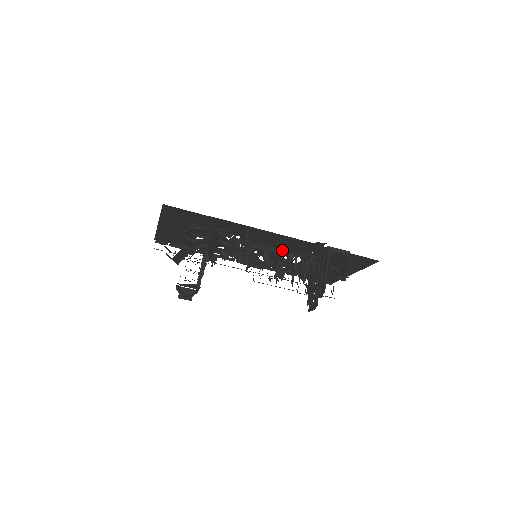
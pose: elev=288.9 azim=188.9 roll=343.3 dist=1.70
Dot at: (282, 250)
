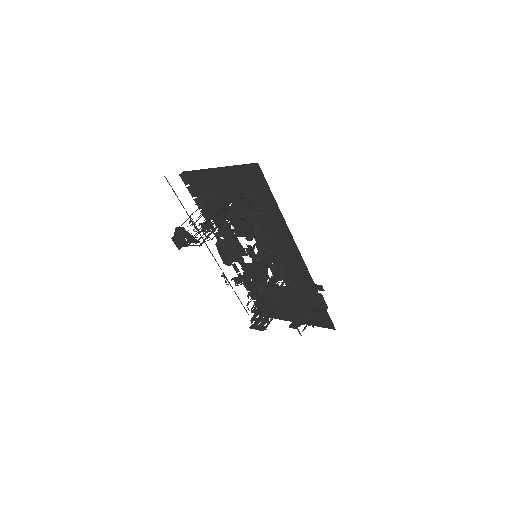
Dot at: (284, 269)
